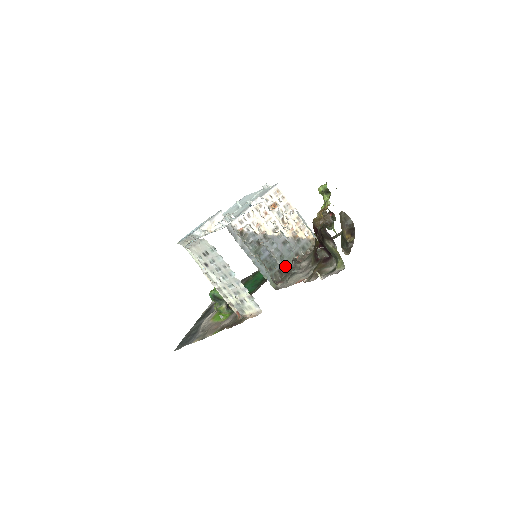
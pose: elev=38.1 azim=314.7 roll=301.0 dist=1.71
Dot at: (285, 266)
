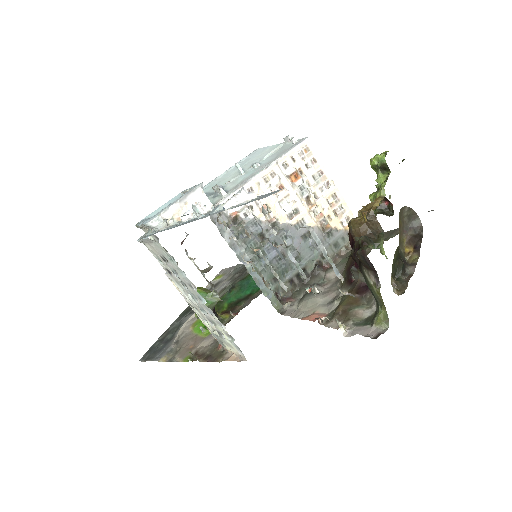
Dot at: occluded
